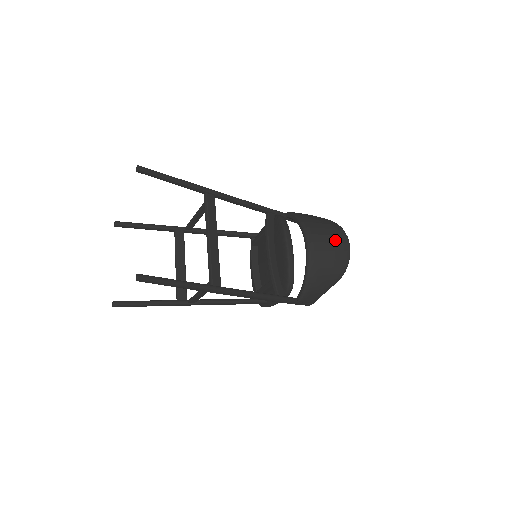
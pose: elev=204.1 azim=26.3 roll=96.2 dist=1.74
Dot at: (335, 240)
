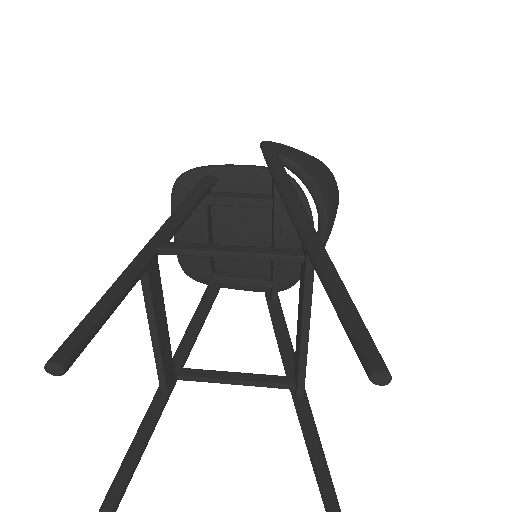
Dot at: (337, 207)
